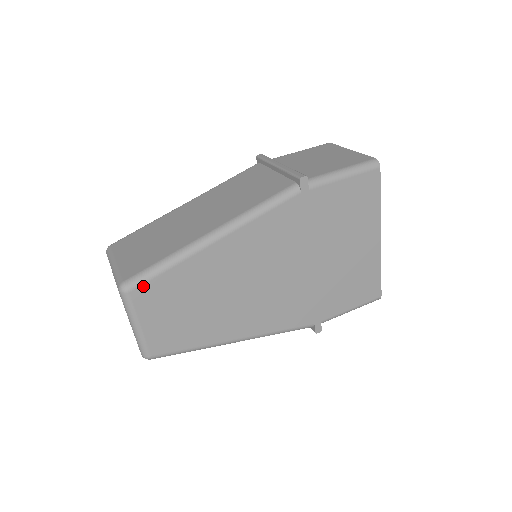
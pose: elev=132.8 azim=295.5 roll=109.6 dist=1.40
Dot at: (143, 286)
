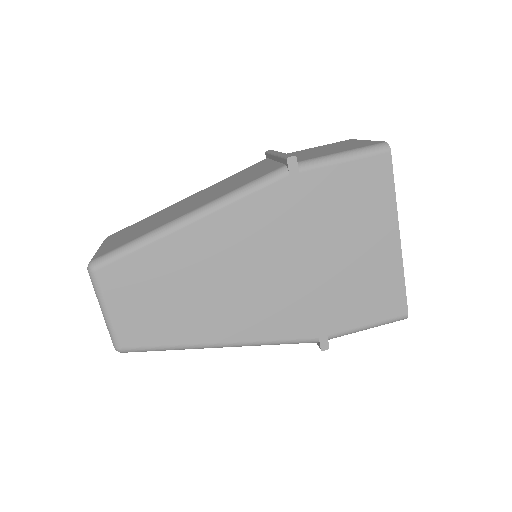
Dot at: (110, 266)
